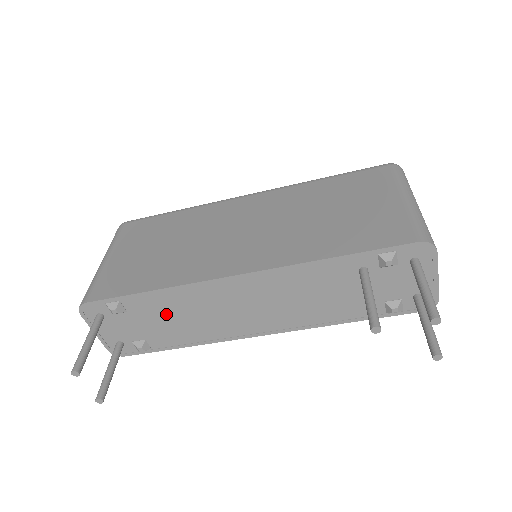
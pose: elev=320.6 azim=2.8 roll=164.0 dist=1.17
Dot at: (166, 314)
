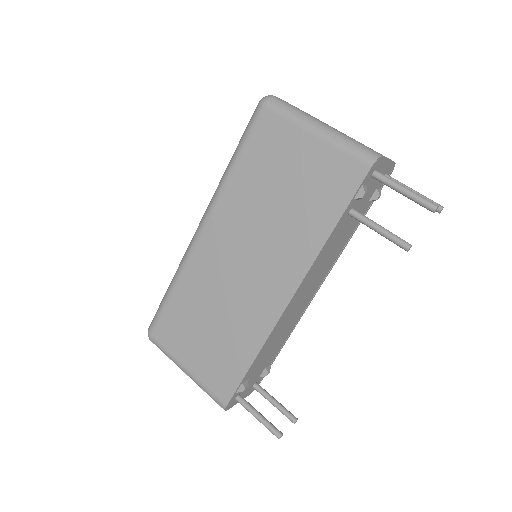
Dot at: (267, 352)
